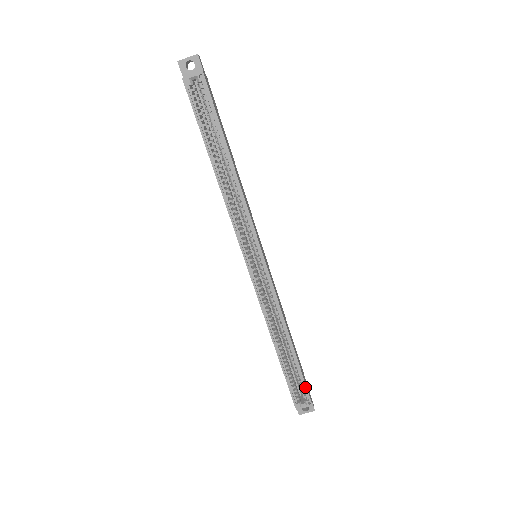
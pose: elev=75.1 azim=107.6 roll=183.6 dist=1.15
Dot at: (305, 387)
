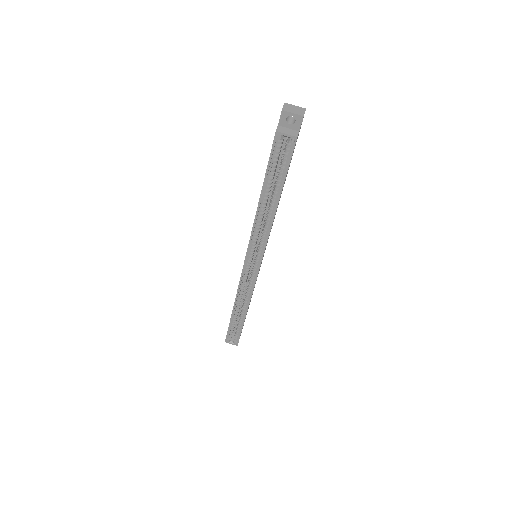
Dot at: (239, 337)
